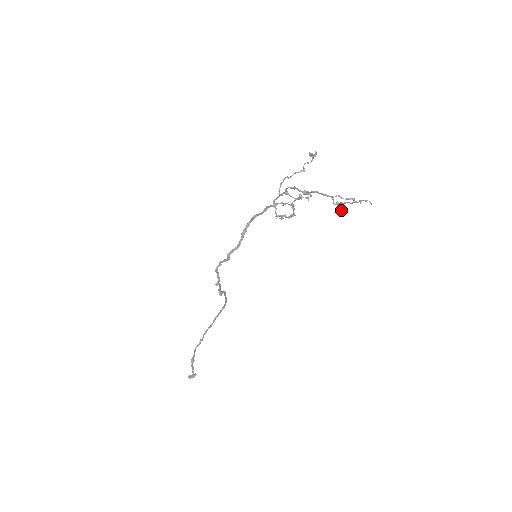
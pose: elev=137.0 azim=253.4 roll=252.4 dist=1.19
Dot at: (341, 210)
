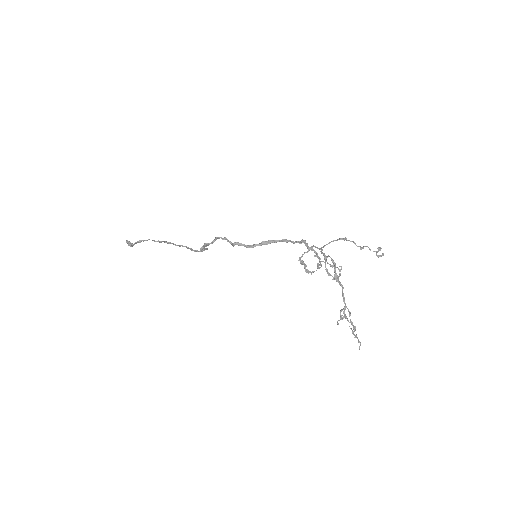
Dot at: (338, 323)
